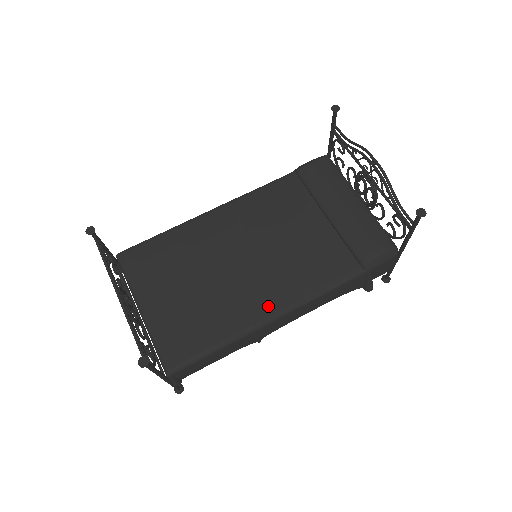
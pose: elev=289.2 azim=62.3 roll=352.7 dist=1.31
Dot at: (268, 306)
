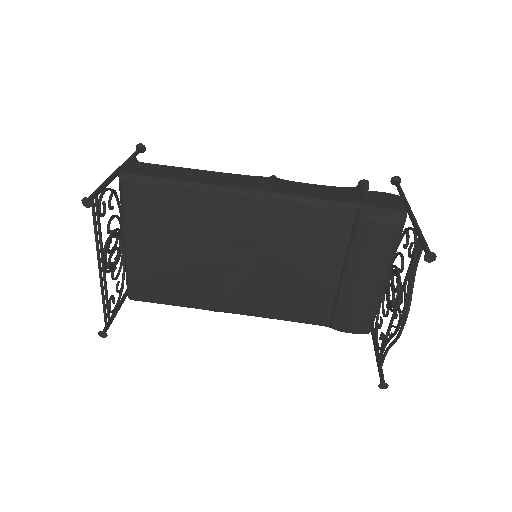
Dot at: (234, 305)
